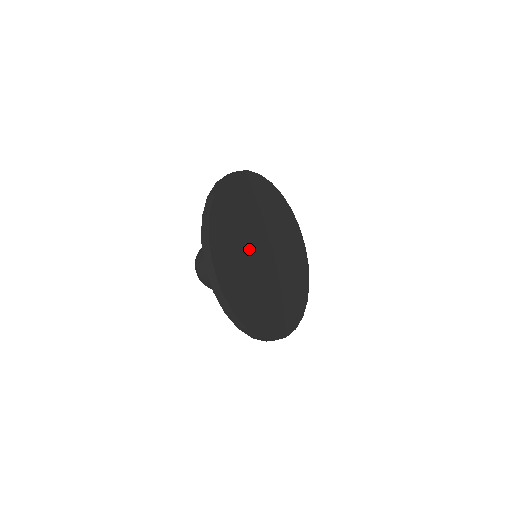
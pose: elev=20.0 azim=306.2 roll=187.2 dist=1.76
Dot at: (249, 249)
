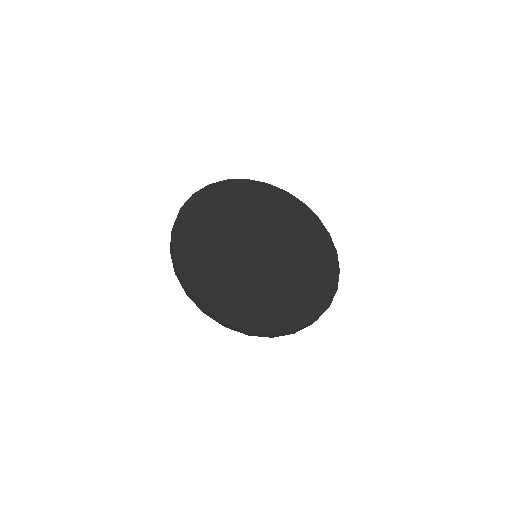
Dot at: (238, 231)
